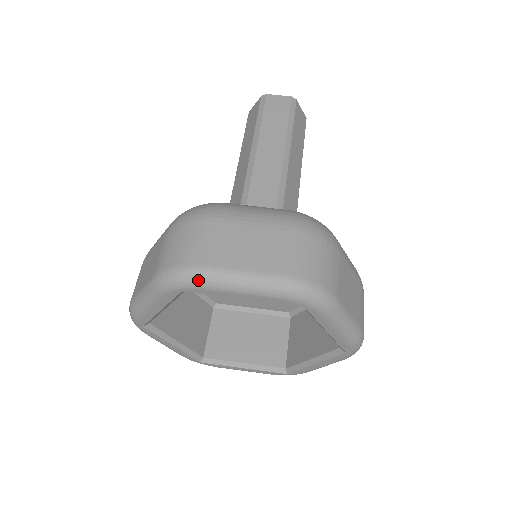
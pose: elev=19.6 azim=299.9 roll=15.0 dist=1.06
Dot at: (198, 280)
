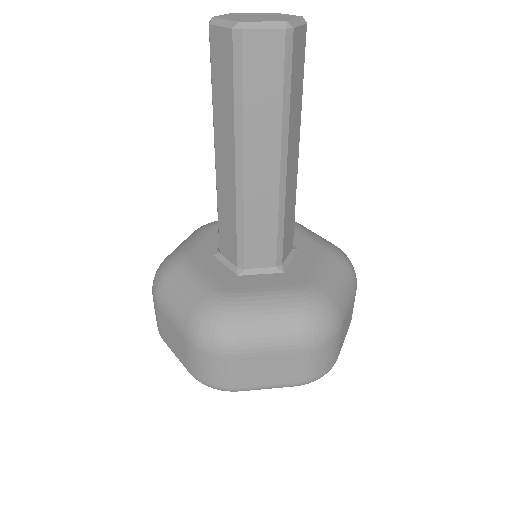
Dot at: (232, 391)
